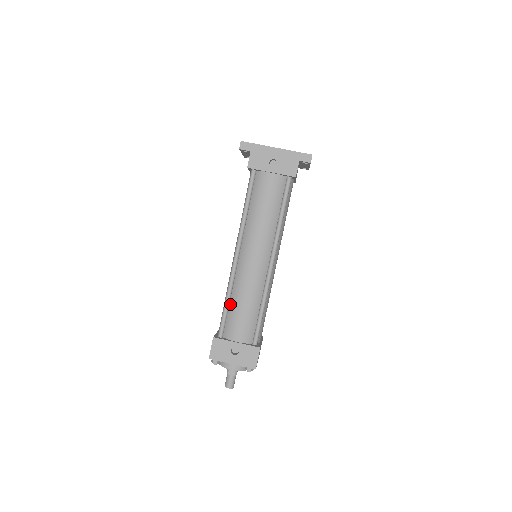
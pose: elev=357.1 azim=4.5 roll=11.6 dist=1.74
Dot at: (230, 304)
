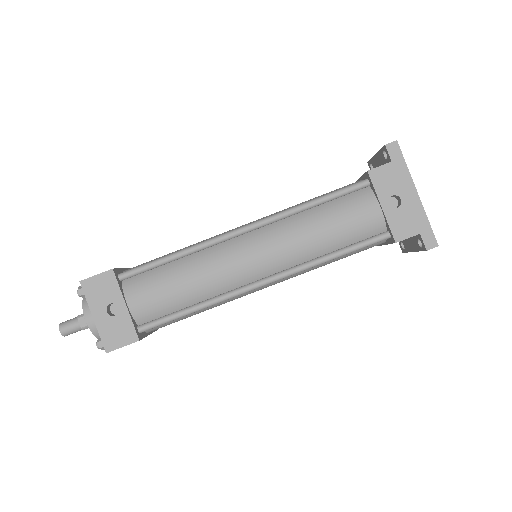
Dot at: (172, 263)
